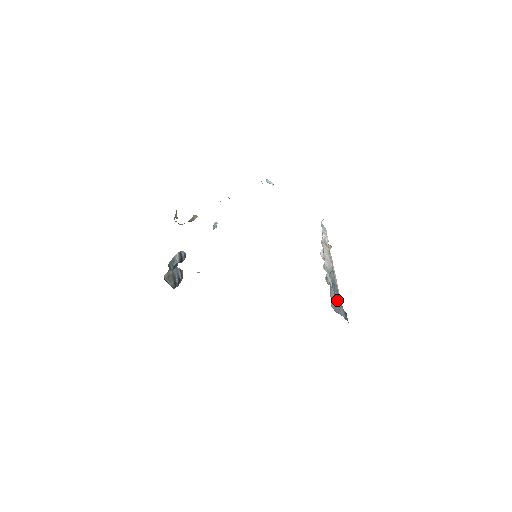
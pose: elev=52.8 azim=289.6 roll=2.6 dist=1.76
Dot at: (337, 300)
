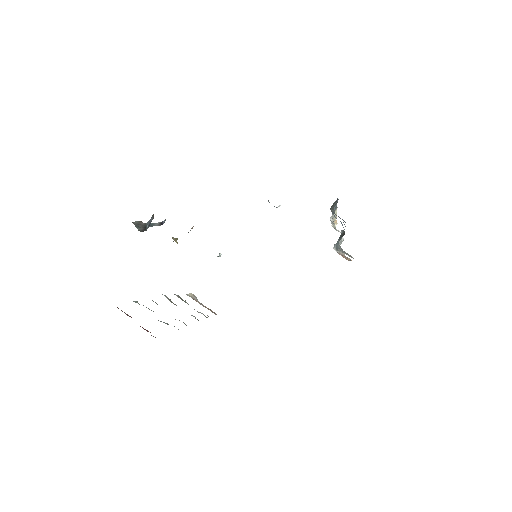
Dot at: occluded
